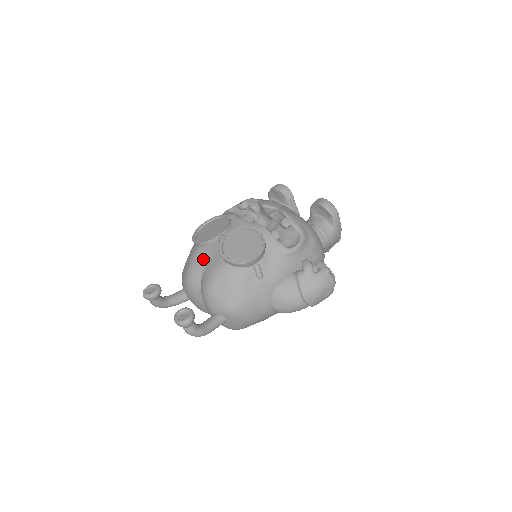
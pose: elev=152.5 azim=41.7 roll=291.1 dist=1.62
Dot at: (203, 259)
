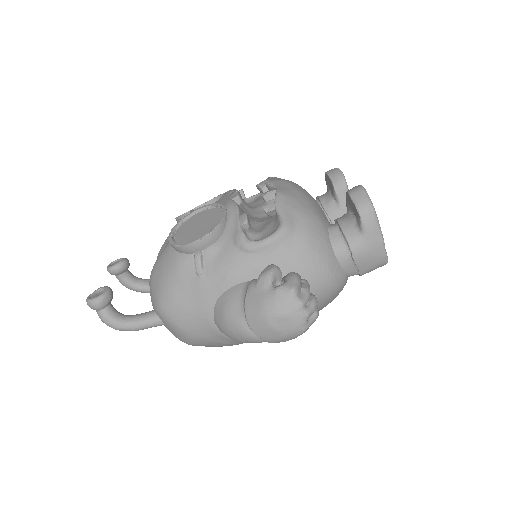
Dot at: occluded
